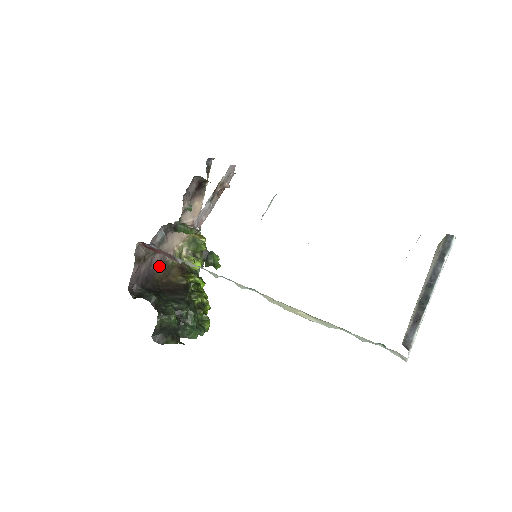
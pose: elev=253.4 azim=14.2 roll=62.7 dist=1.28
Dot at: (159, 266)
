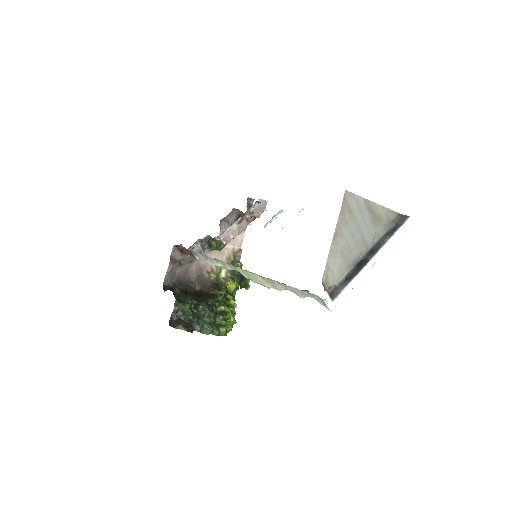
Dot at: (196, 277)
